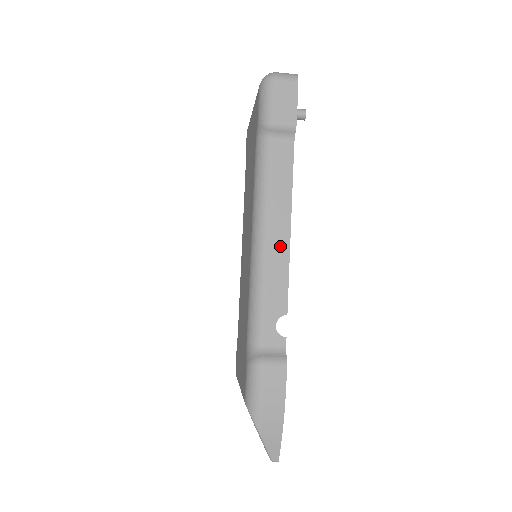
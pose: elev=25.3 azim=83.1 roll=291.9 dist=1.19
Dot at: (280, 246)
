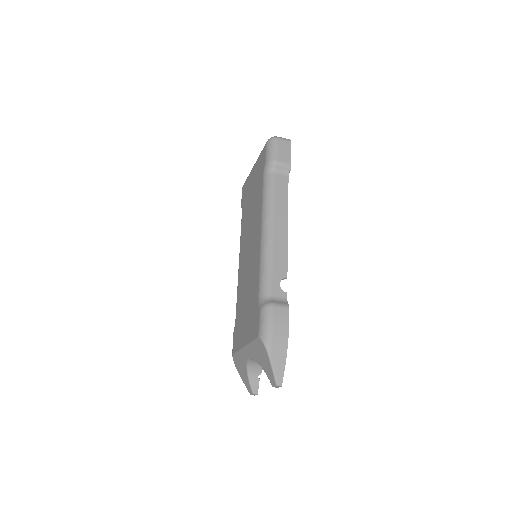
Dot at: (281, 234)
